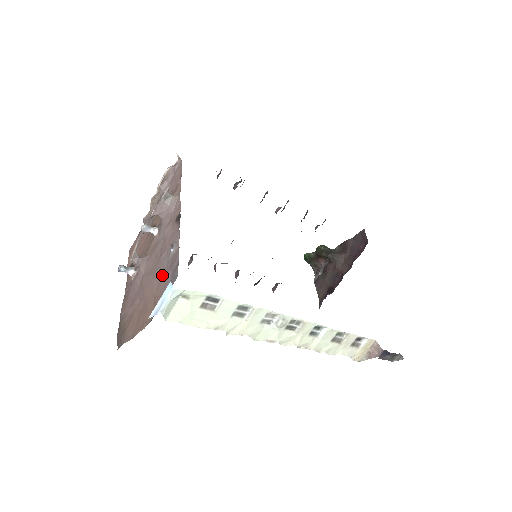
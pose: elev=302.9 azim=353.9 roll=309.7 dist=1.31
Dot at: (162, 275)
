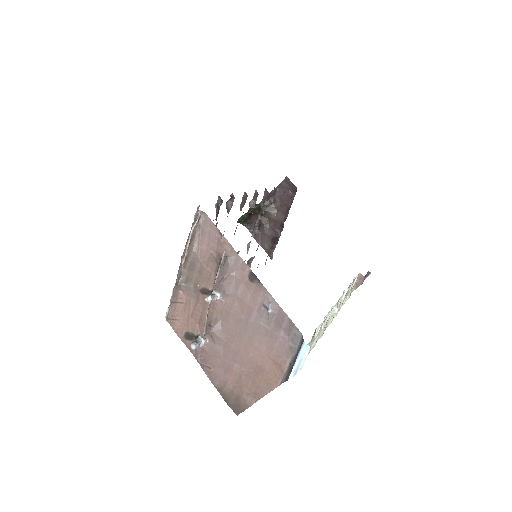
Dot at: (267, 336)
